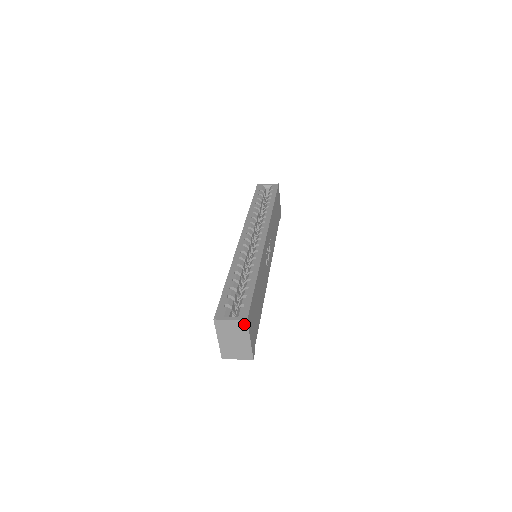
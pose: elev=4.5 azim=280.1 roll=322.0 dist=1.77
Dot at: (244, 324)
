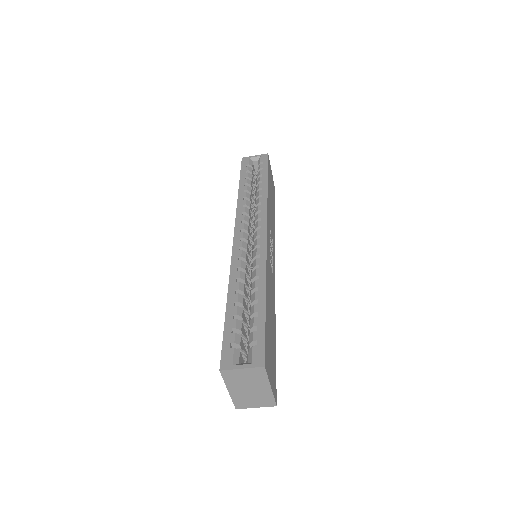
Dot at: (261, 371)
